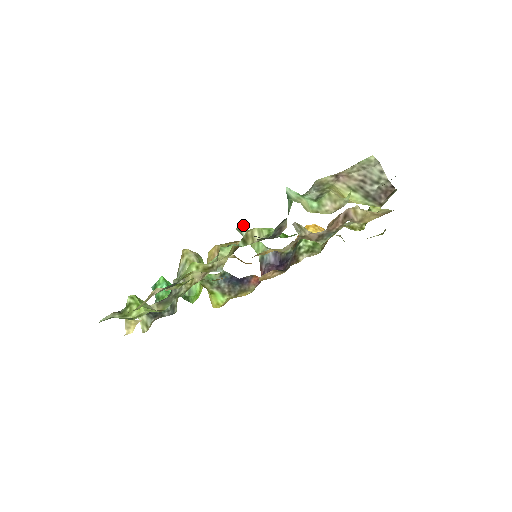
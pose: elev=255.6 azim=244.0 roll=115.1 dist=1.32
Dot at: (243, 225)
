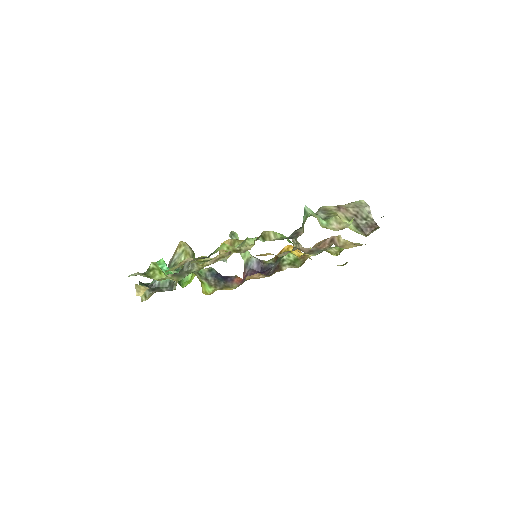
Dot at: (235, 233)
